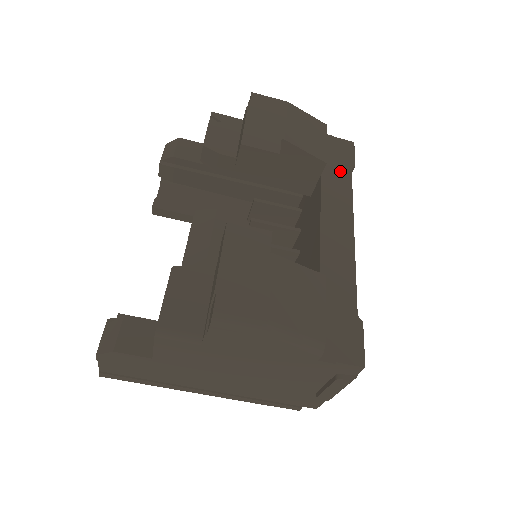
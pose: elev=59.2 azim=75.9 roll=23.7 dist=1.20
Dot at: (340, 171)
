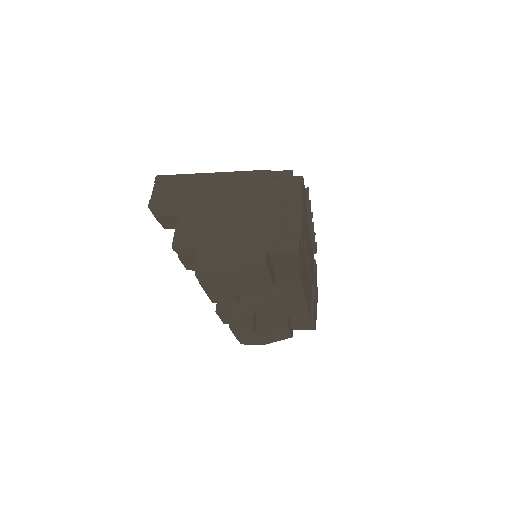
Dot at: (290, 272)
